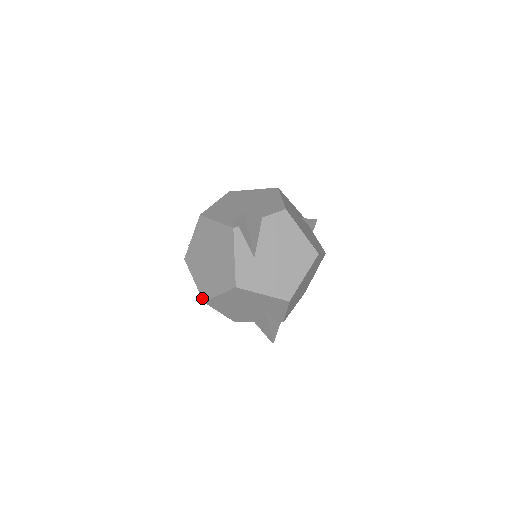
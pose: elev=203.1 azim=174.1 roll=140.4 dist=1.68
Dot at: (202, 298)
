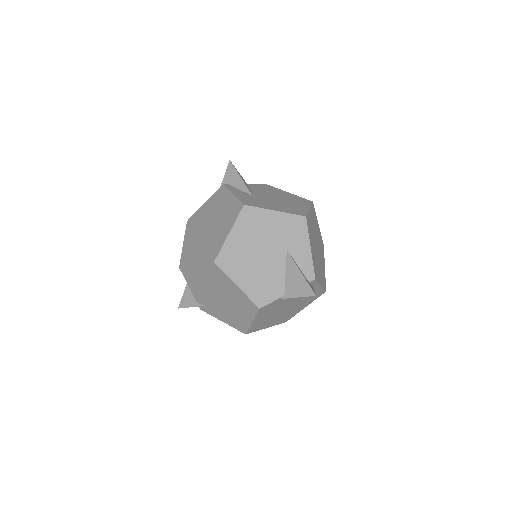
Dot at: (211, 262)
